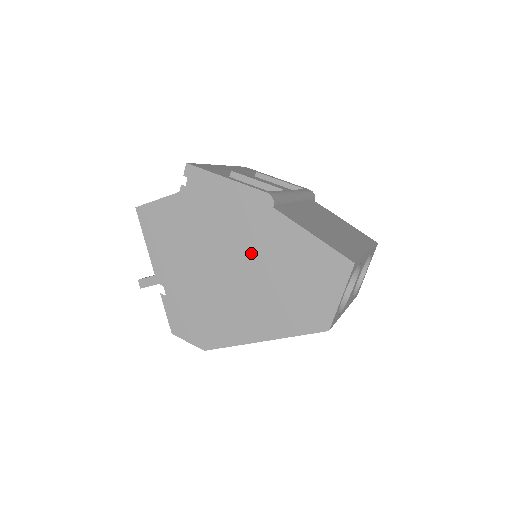
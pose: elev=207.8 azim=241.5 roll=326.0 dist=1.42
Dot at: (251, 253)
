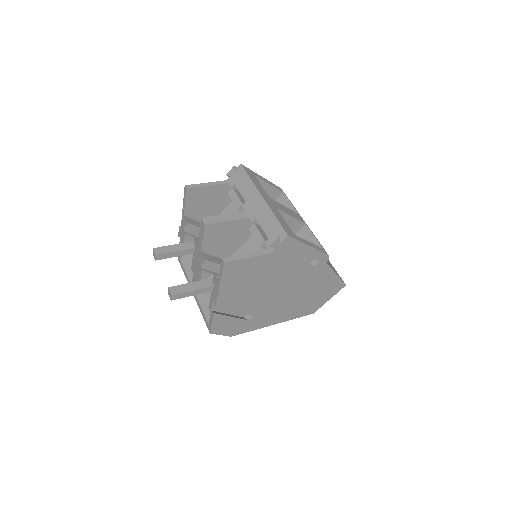
Dot at: (297, 285)
